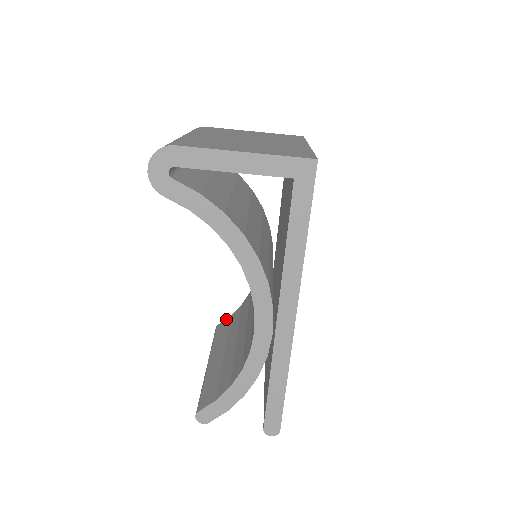
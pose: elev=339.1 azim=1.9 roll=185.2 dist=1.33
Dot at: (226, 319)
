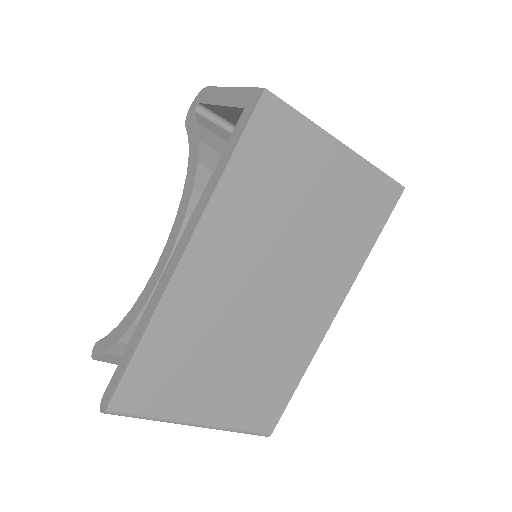
Dot at: occluded
